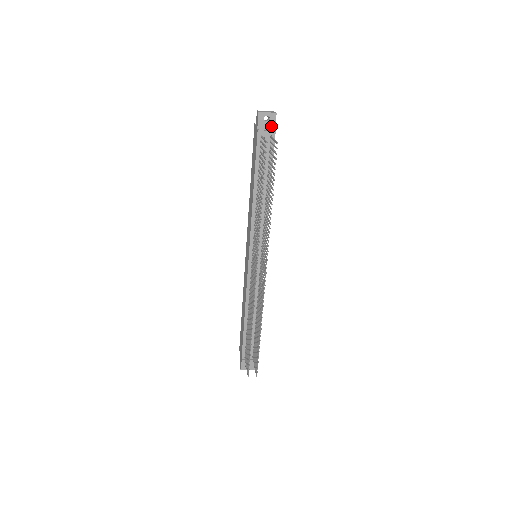
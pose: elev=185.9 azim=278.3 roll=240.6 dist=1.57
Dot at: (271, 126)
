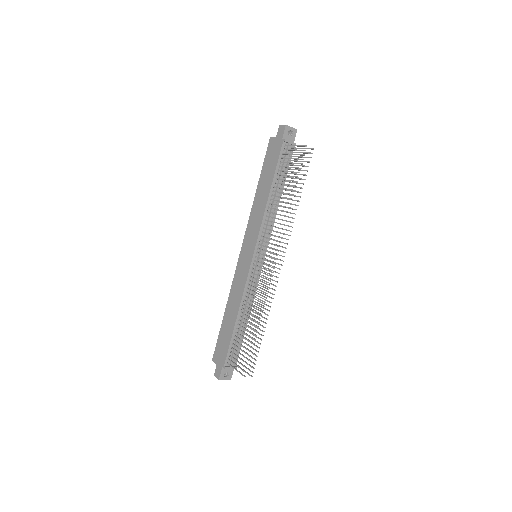
Dot at: (292, 139)
